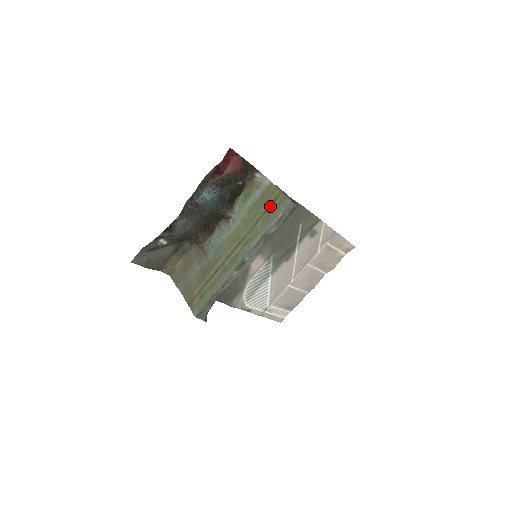
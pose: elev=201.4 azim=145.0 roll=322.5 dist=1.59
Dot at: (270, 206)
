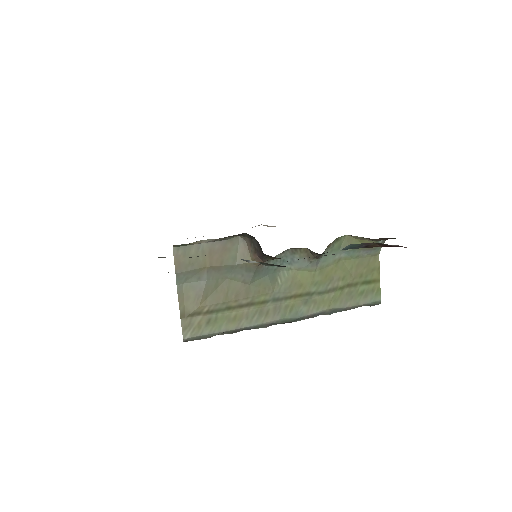
Dot at: (360, 284)
